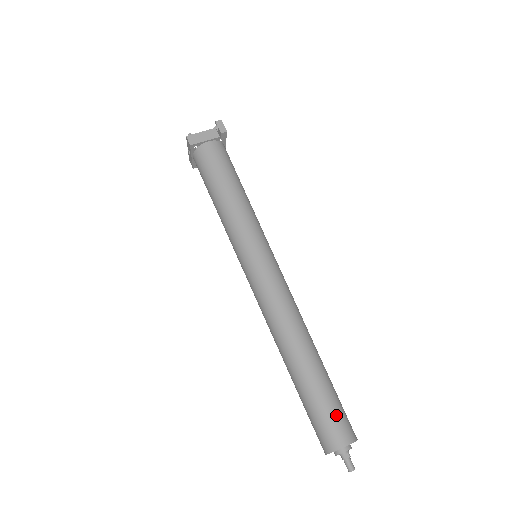
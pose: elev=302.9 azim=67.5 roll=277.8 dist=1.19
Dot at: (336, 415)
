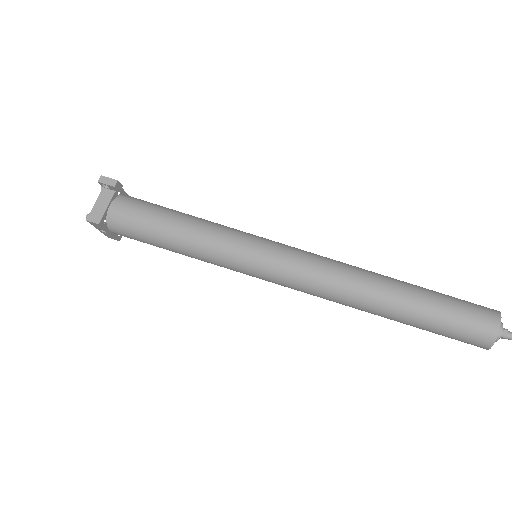
Dot at: (465, 311)
